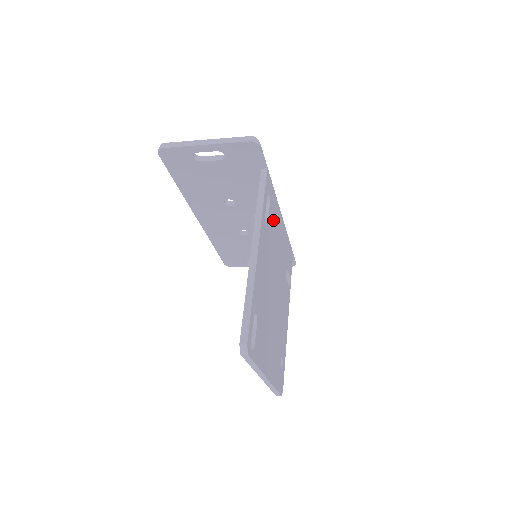
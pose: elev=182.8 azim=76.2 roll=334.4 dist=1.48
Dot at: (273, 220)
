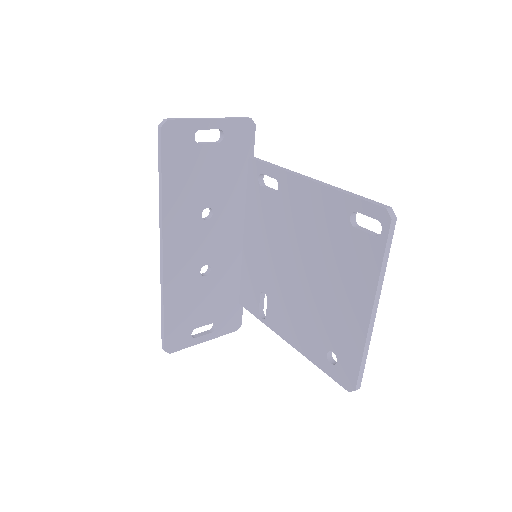
Dot at: occluded
